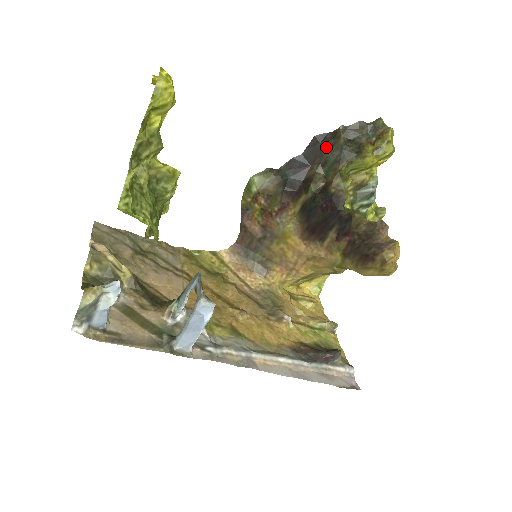
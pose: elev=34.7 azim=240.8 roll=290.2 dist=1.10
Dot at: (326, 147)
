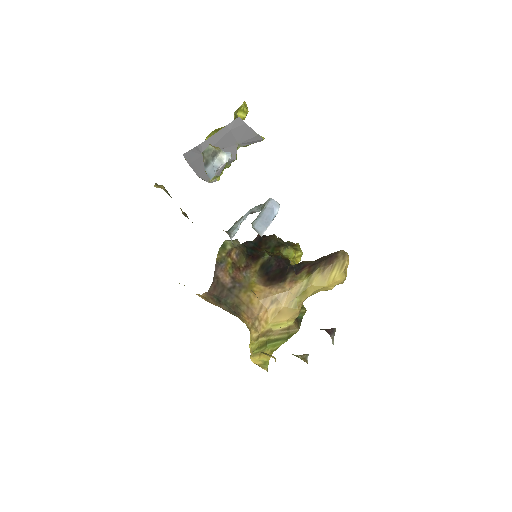
Dot at: (267, 240)
